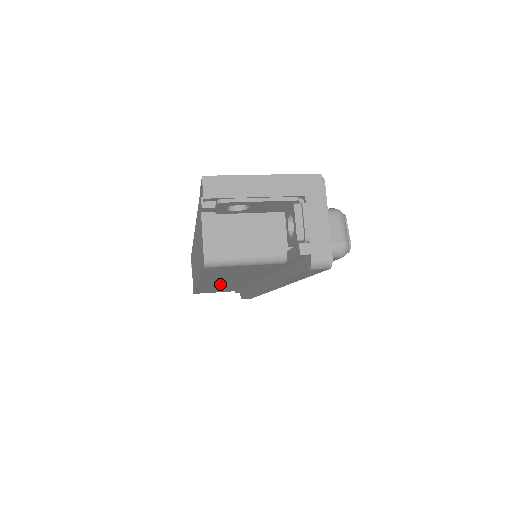
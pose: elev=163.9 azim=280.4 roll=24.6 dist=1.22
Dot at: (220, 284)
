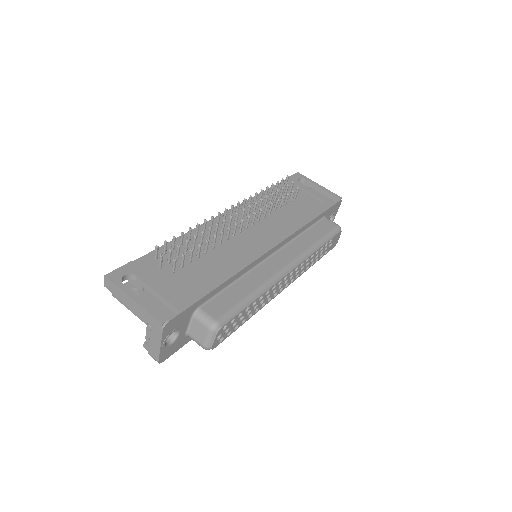
Dot at: occluded
